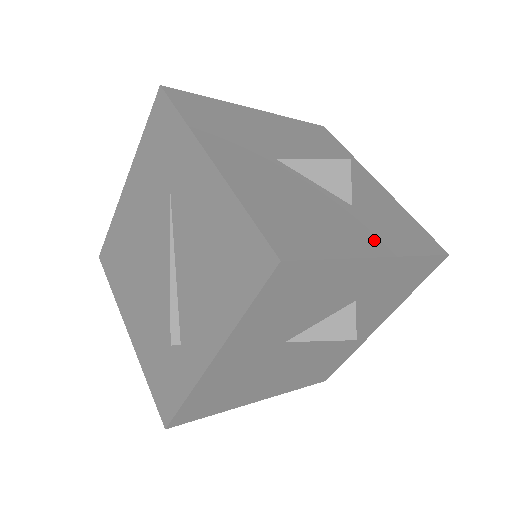
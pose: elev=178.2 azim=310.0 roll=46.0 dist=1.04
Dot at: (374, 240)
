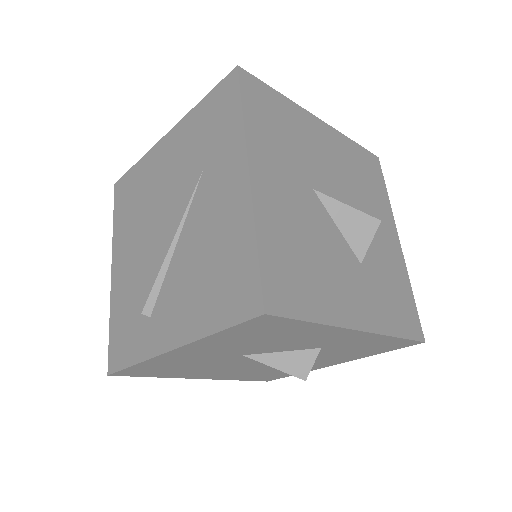
Dot at: (363, 309)
